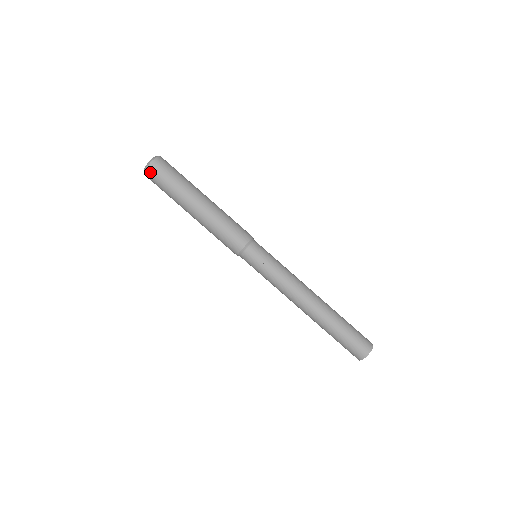
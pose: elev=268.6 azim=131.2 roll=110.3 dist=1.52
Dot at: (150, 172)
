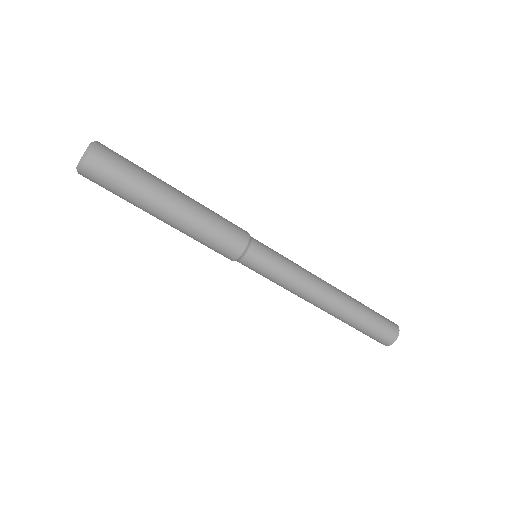
Dot at: (85, 177)
